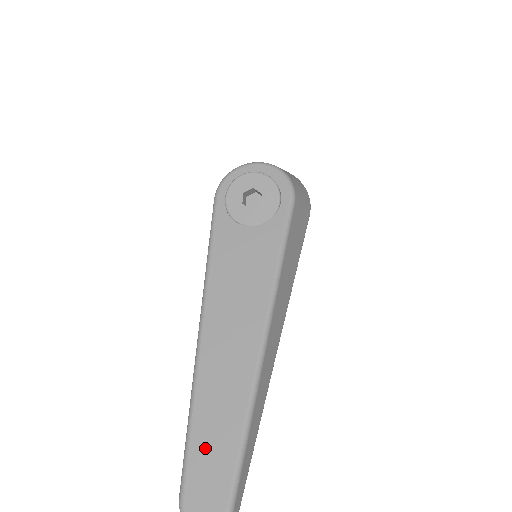
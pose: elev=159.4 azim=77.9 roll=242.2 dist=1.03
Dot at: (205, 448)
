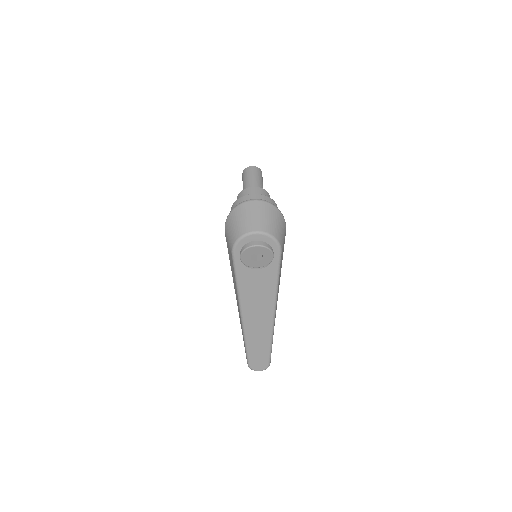
Dot at: (255, 352)
